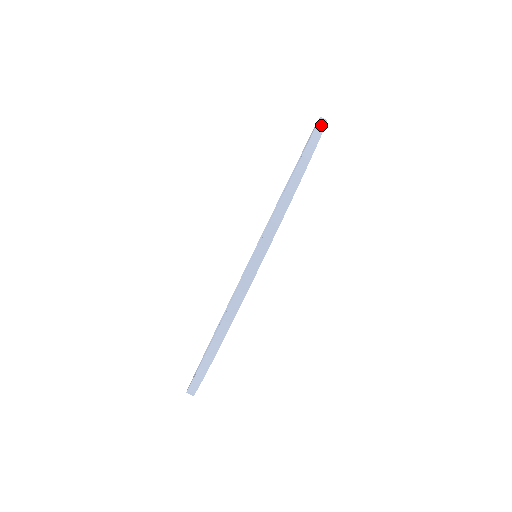
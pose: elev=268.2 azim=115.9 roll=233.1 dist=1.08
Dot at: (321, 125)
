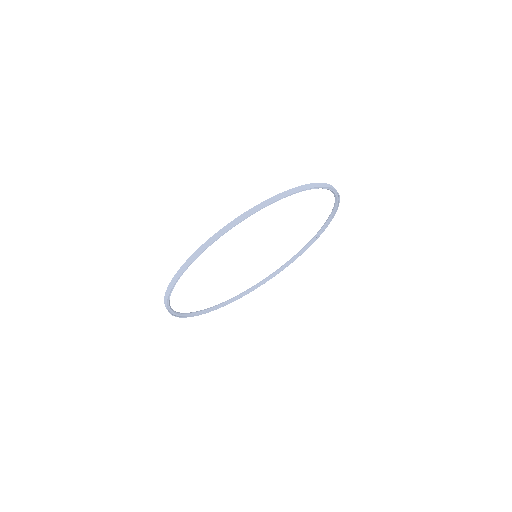
Dot at: (335, 210)
